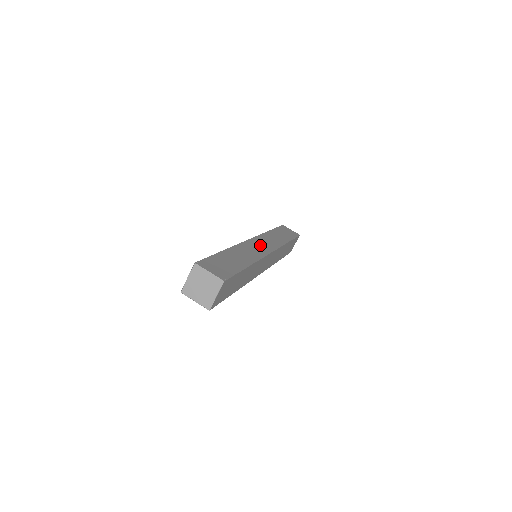
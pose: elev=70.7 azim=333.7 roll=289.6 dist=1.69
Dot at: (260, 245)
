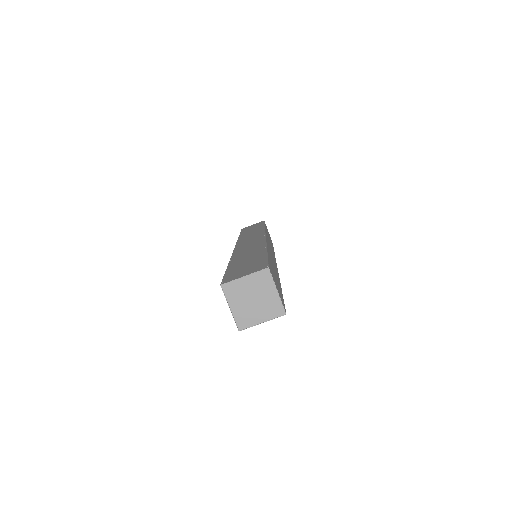
Dot at: (249, 242)
